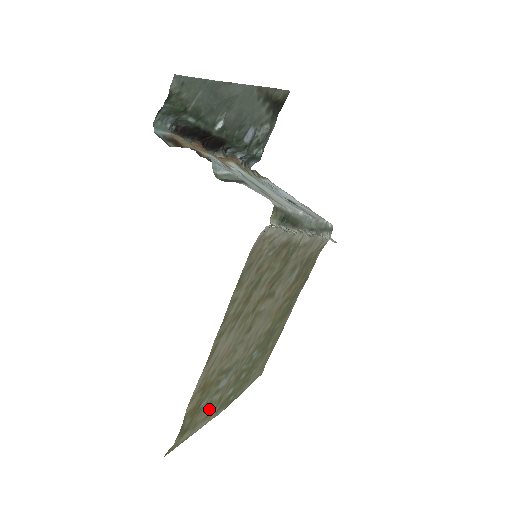
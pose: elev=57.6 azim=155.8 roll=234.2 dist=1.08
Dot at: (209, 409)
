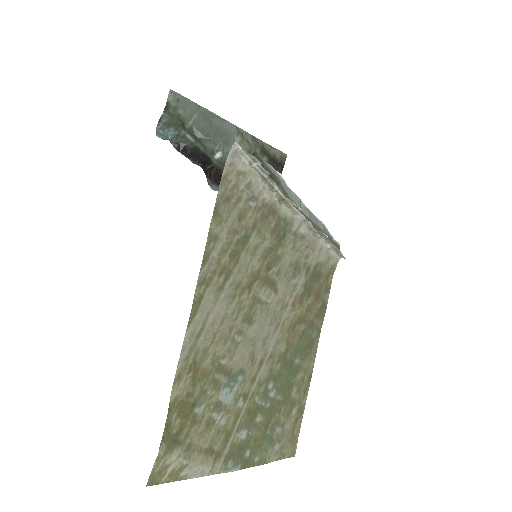
Dot at: (211, 438)
